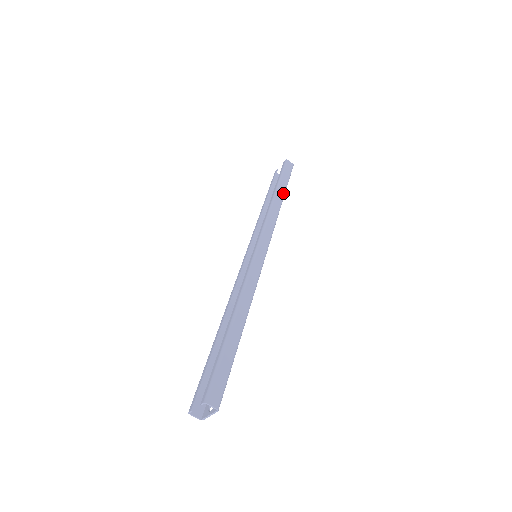
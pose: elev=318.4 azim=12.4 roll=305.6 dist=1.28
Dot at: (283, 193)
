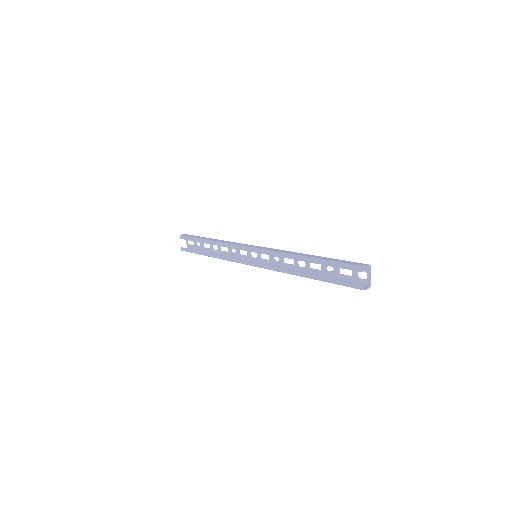
Dot at: (210, 238)
